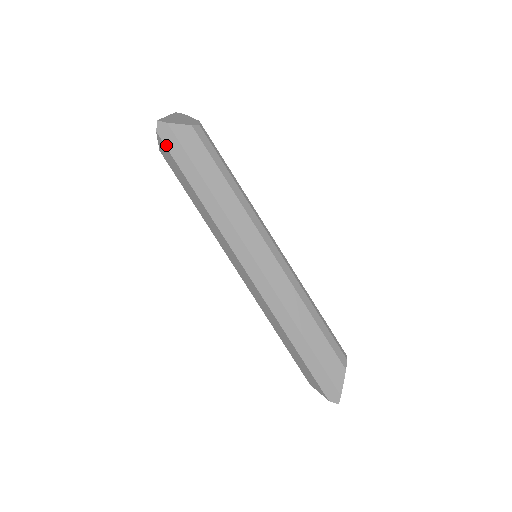
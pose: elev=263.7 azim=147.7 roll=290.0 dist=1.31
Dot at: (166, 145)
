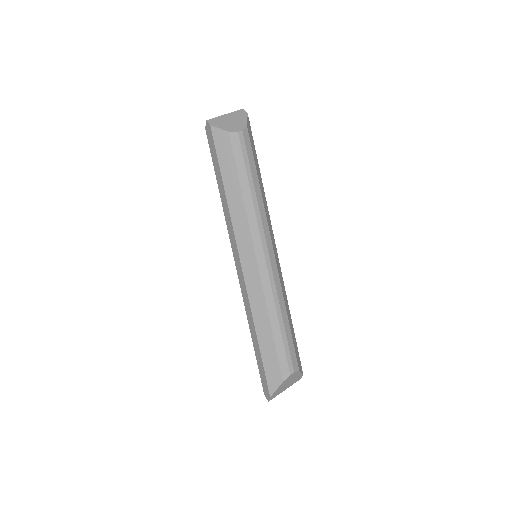
Dot at: (209, 142)
